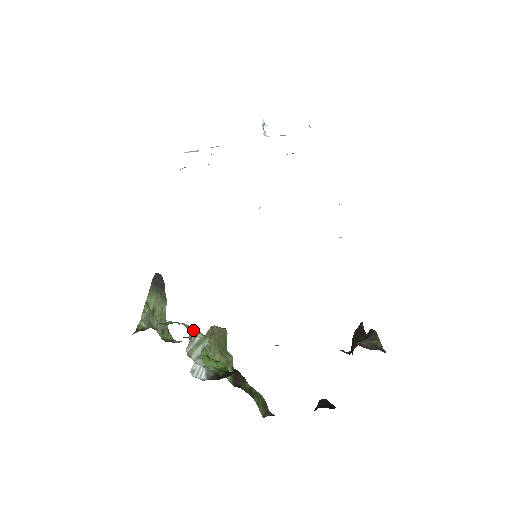
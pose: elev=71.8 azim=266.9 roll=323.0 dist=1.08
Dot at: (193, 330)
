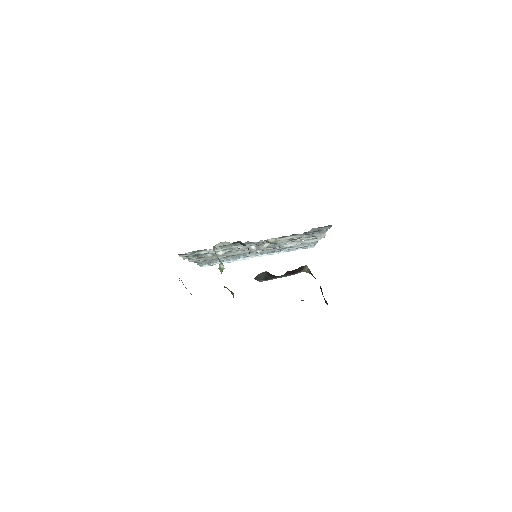
Dot at: occluded
